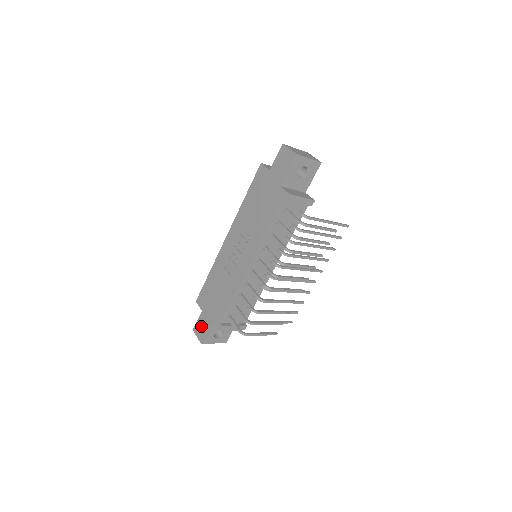
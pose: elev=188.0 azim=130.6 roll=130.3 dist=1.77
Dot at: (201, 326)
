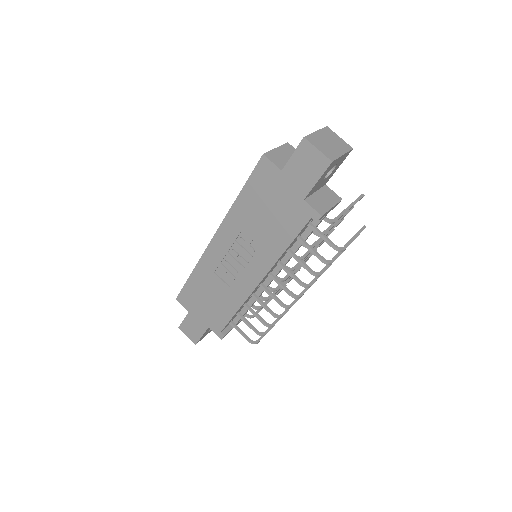
Dot at: (191, 328)
